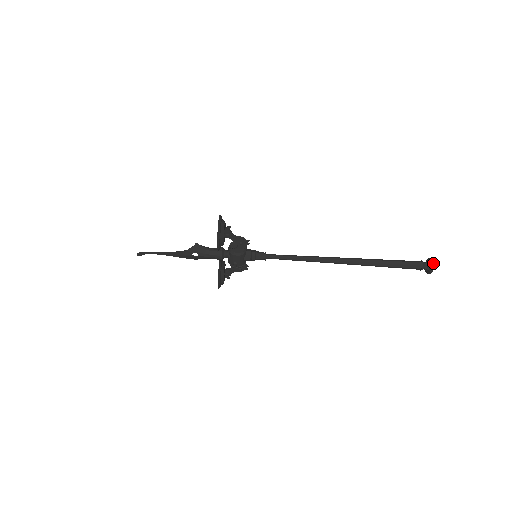
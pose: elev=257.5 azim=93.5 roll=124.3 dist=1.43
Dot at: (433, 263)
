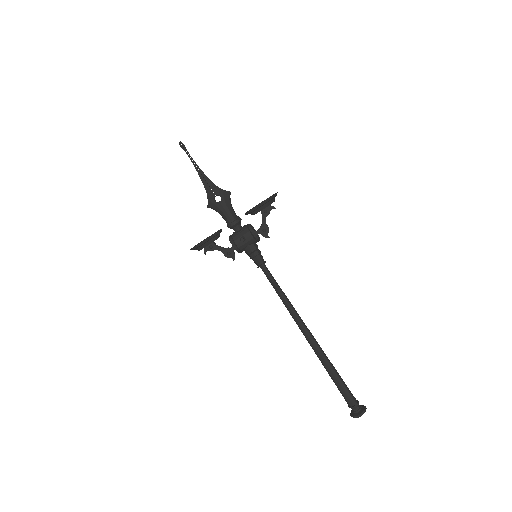
Dot at: occluded
